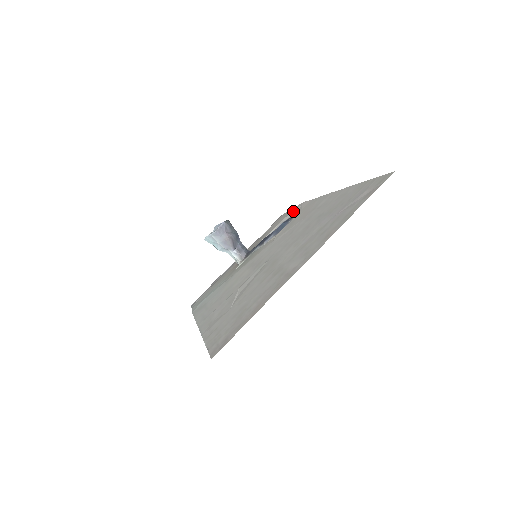
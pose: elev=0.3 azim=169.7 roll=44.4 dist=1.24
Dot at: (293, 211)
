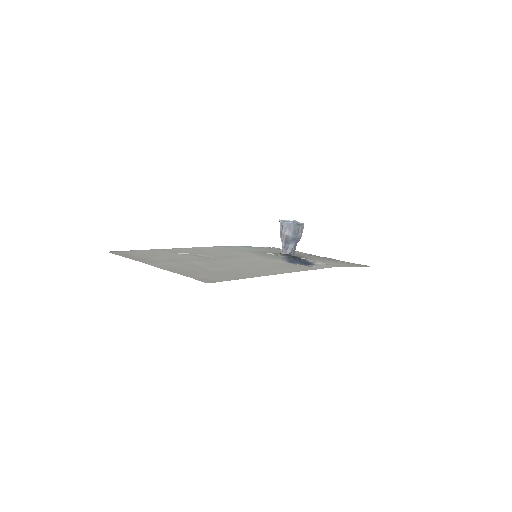
Dot at: (324, 264)
